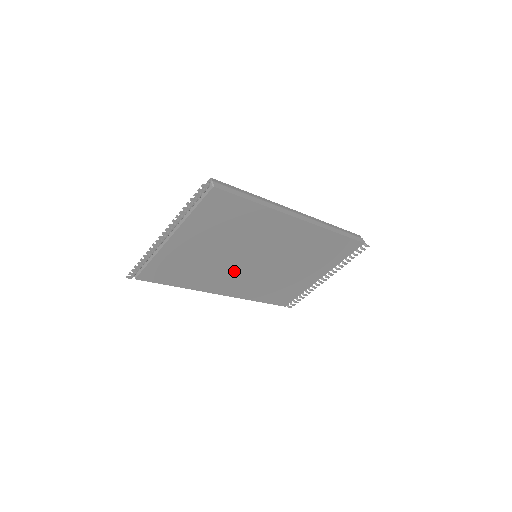
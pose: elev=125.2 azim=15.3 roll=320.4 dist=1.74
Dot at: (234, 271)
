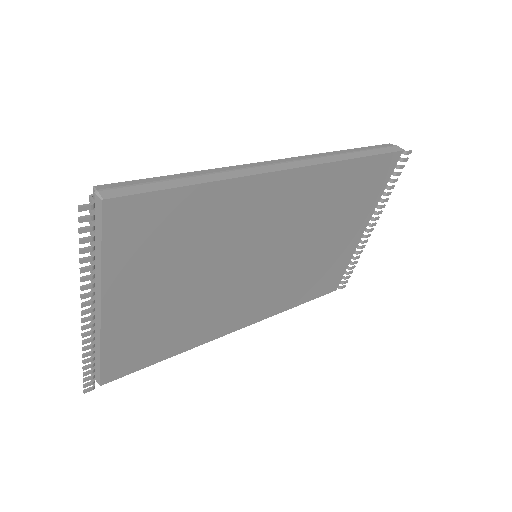
Dot at: (237, 293)
